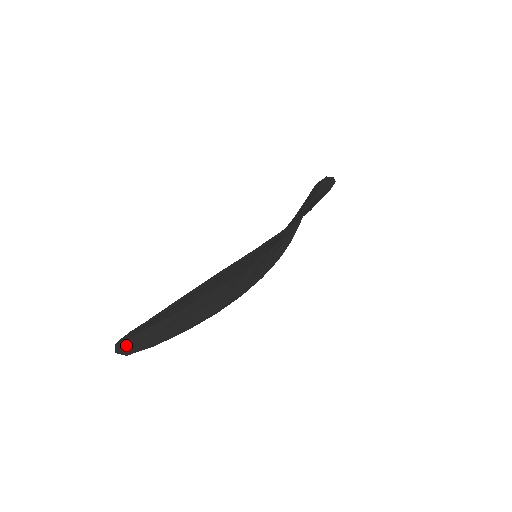
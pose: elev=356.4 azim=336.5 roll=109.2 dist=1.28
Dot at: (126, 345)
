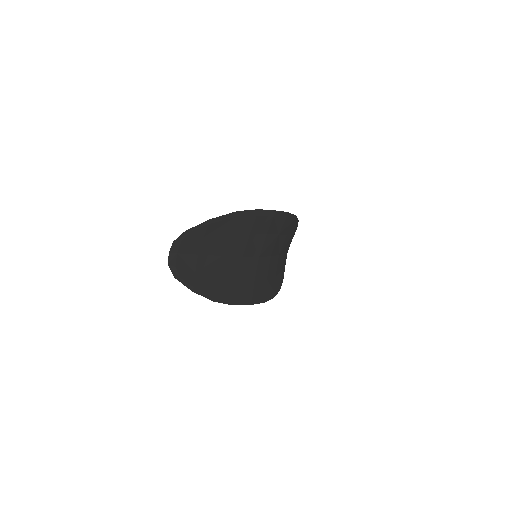
Dot at: (175, 262)
